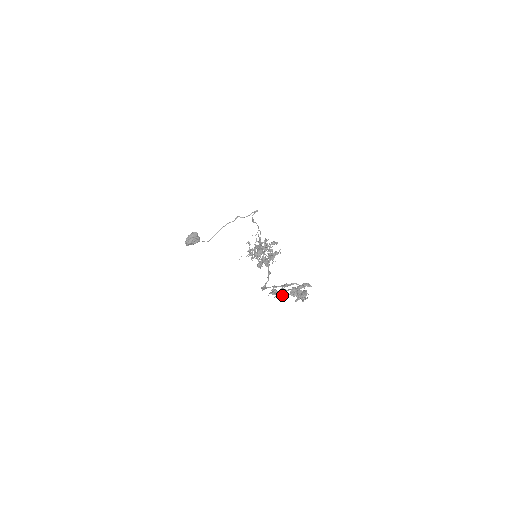
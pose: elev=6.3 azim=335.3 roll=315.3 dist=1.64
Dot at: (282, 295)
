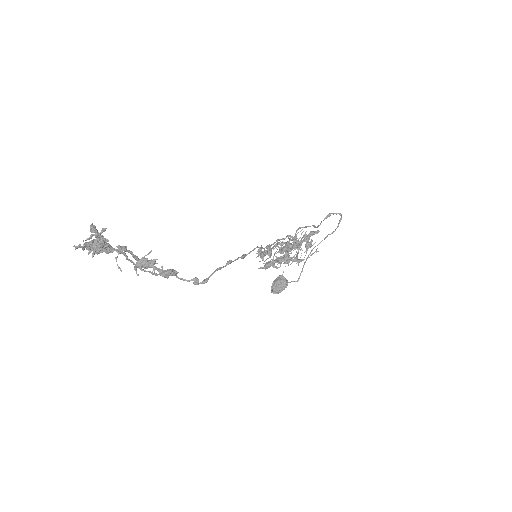
Dot at: (153, 269)
